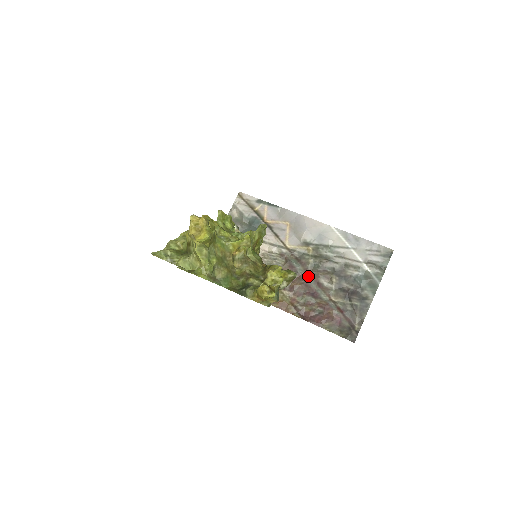
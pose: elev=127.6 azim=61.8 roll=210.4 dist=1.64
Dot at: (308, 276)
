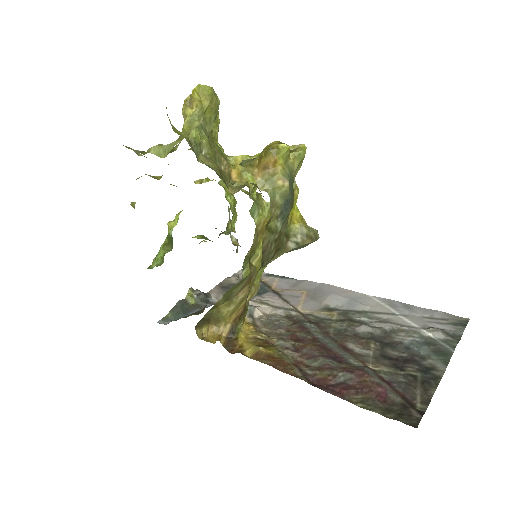
Dot at: (328, 339)
